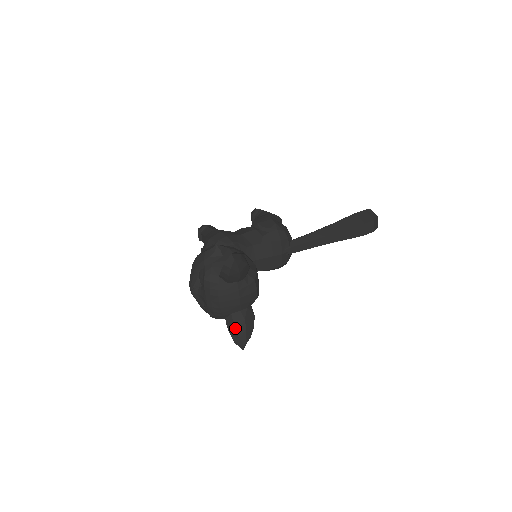
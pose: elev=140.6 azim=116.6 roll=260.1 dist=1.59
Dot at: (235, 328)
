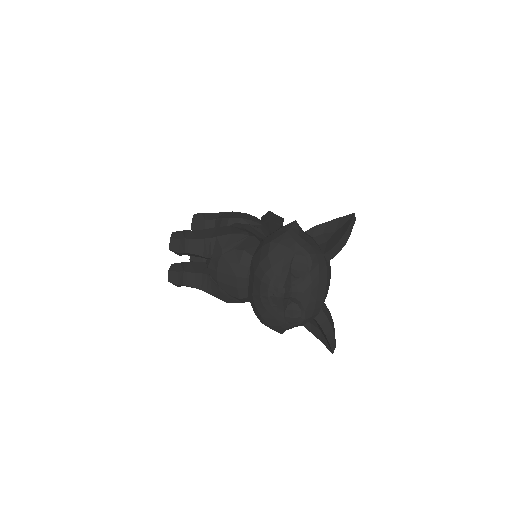
Dot at: (331, 324)
